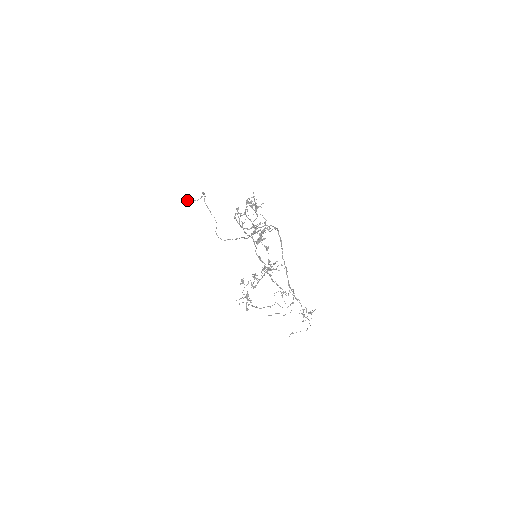
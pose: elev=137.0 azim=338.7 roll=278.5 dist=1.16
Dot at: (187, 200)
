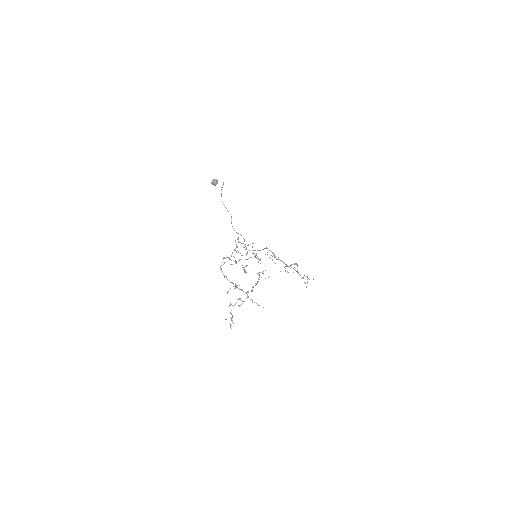
Dot at: (214, 182)
